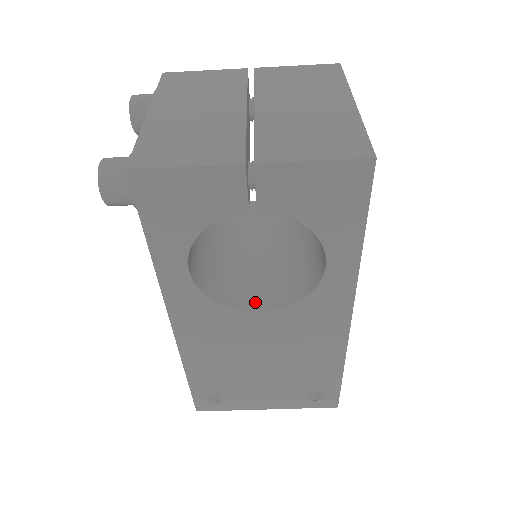
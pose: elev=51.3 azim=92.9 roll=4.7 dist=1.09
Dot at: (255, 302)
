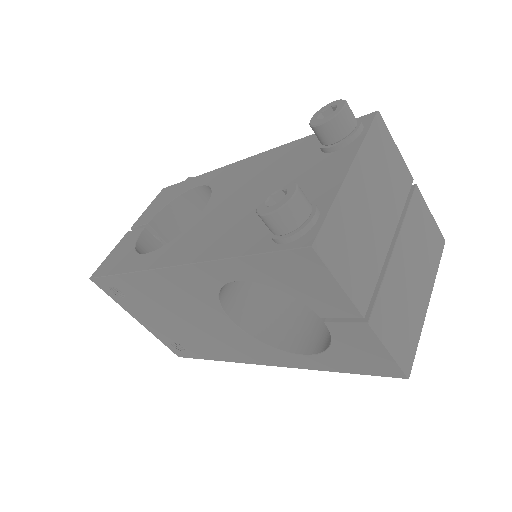
Dot at: (234, 309)
